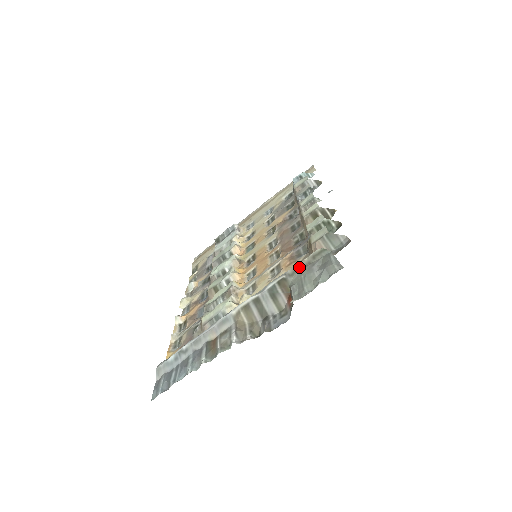
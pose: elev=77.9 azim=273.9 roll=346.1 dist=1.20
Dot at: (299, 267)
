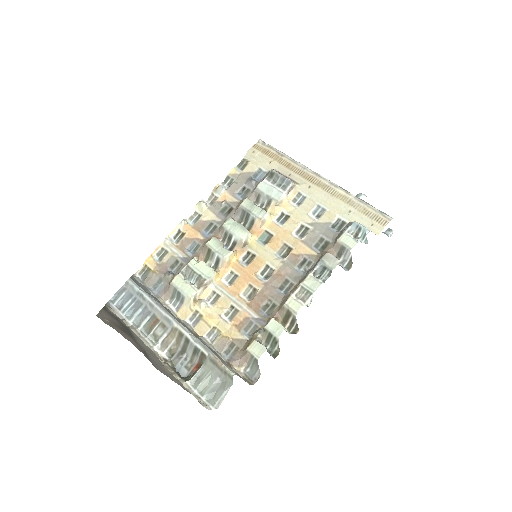
Dot at: (216, 363)
